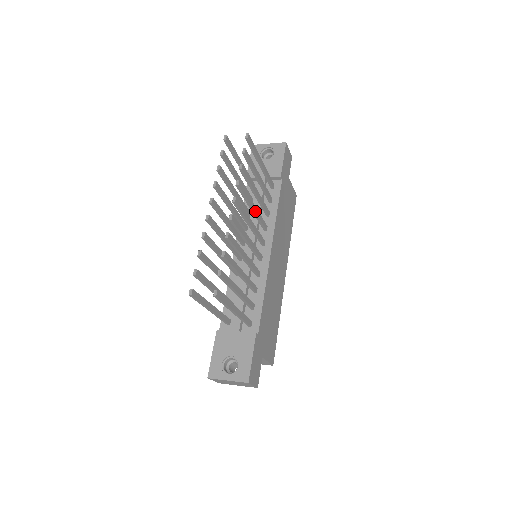
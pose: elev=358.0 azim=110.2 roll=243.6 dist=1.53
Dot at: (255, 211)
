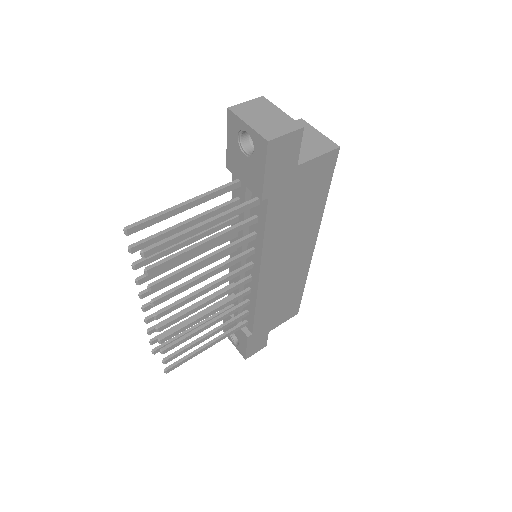
Dot at: (212, 274)
